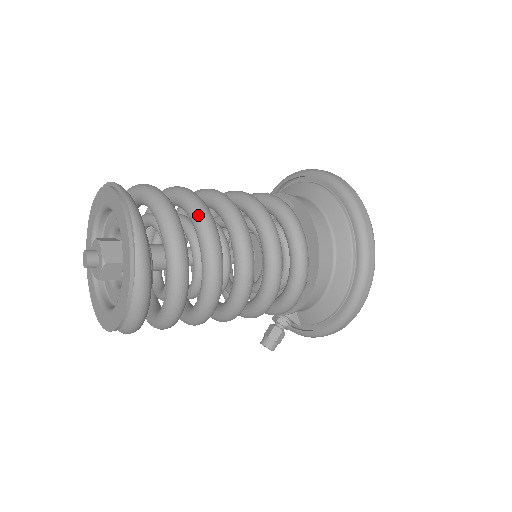
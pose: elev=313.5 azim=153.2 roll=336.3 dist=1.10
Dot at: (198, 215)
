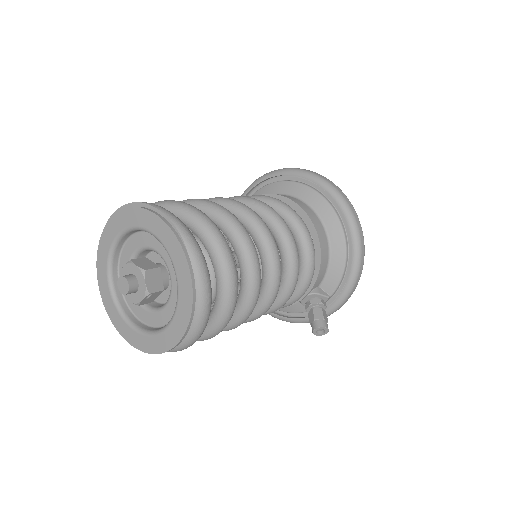
Dot at: (196, 203)
